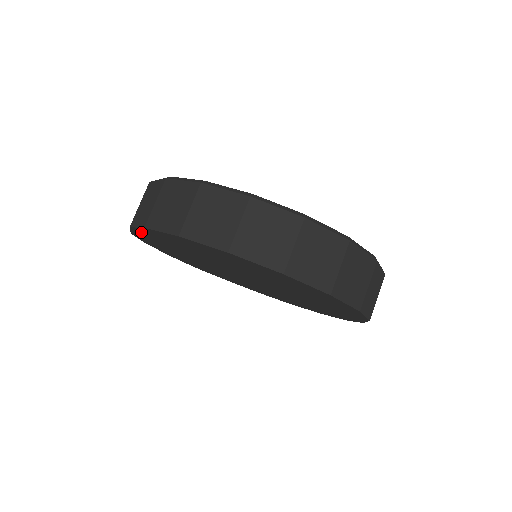
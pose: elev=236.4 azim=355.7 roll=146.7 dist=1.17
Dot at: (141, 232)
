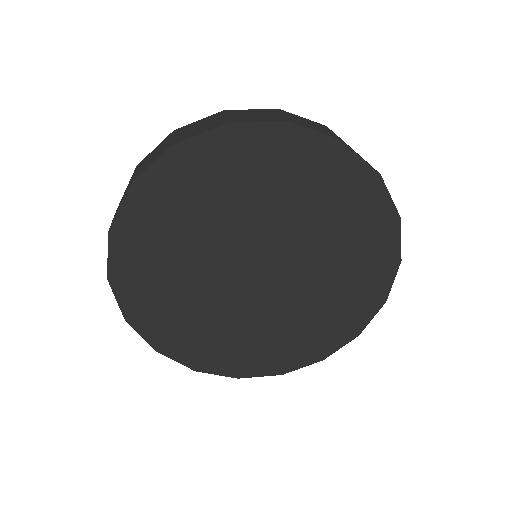
Dot at: (231, 138)
